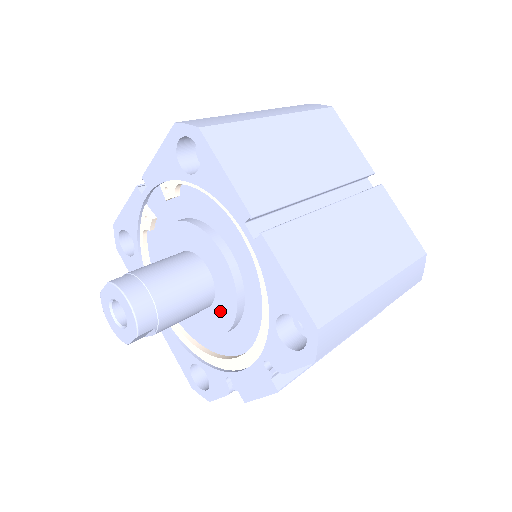
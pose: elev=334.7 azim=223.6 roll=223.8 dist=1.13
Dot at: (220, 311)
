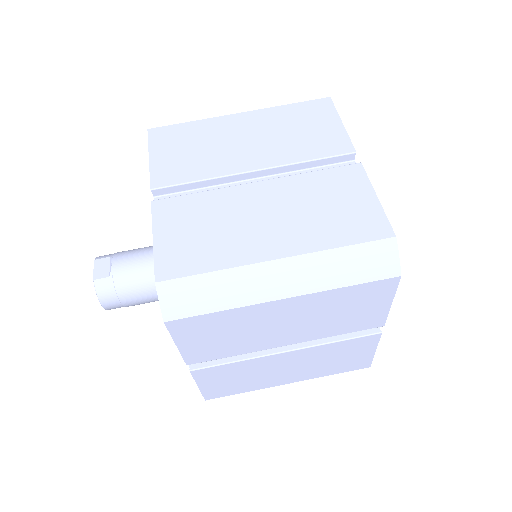
Dot at: occluded
